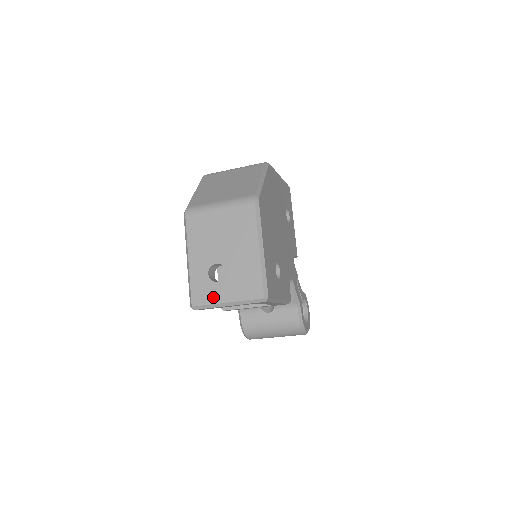
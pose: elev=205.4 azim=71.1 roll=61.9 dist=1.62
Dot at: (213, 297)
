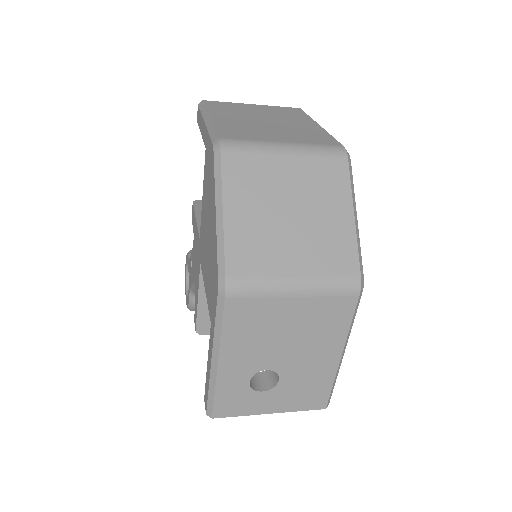
Dot at: (251, 408)
